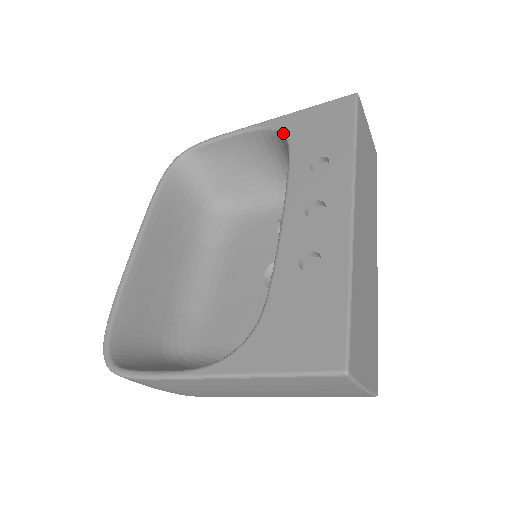
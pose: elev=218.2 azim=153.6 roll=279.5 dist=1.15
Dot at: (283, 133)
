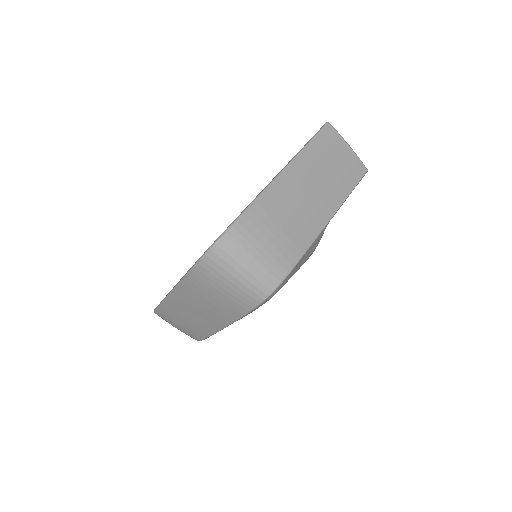
Dot at: occluded
